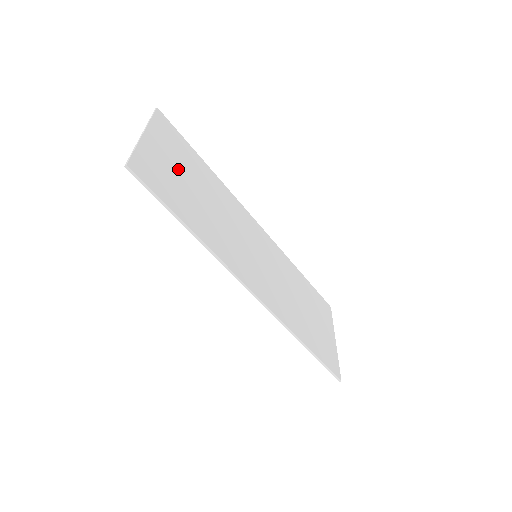
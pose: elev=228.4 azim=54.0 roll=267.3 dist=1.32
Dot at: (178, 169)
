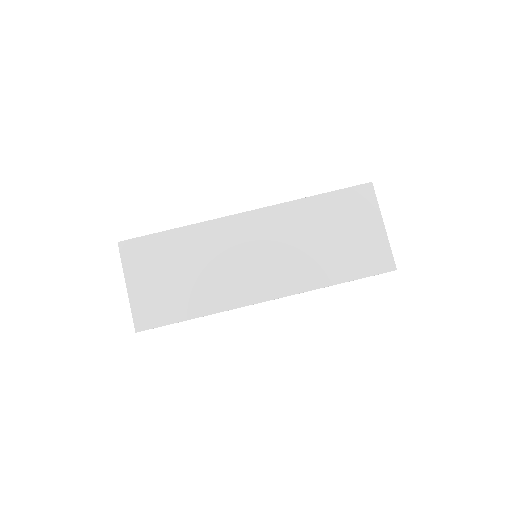
Dot at: (160, 277)
